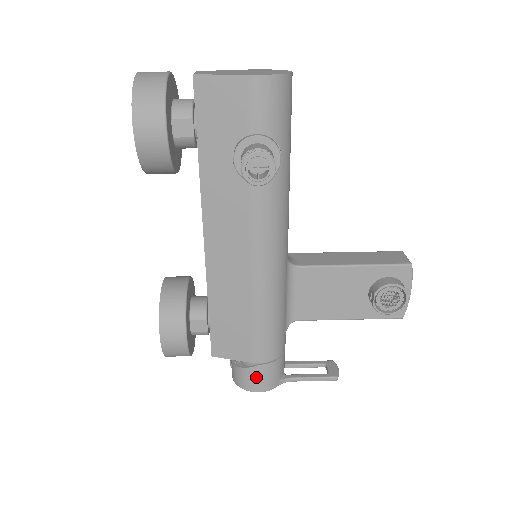
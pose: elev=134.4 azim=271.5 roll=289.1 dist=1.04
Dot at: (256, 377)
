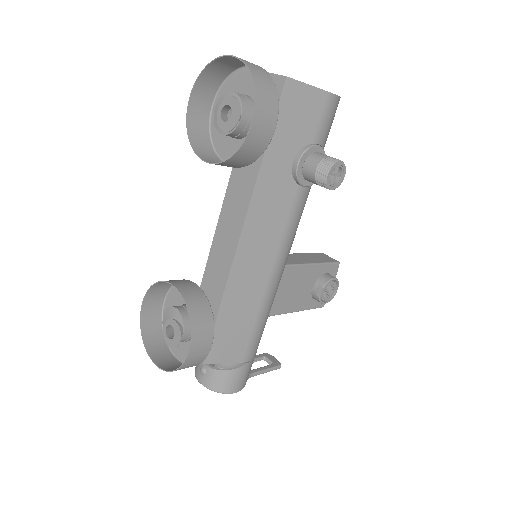
Dot at: (240, 377)
